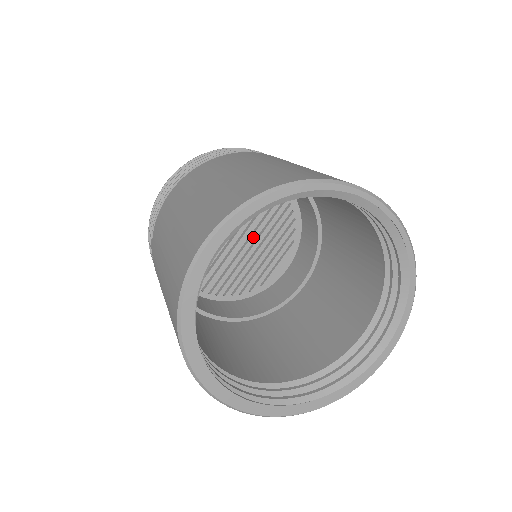
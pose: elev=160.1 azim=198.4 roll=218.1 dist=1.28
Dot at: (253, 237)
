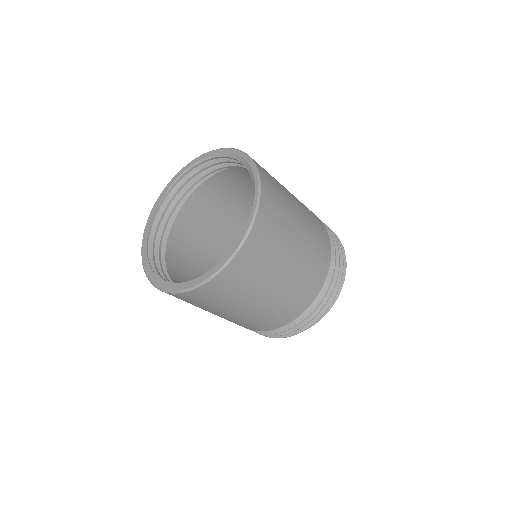
Dot at: occluded
